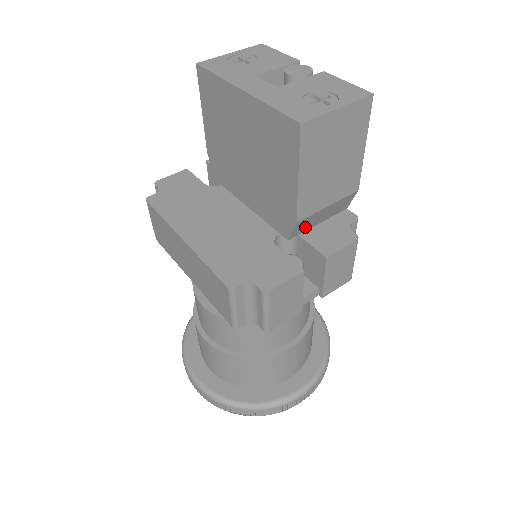
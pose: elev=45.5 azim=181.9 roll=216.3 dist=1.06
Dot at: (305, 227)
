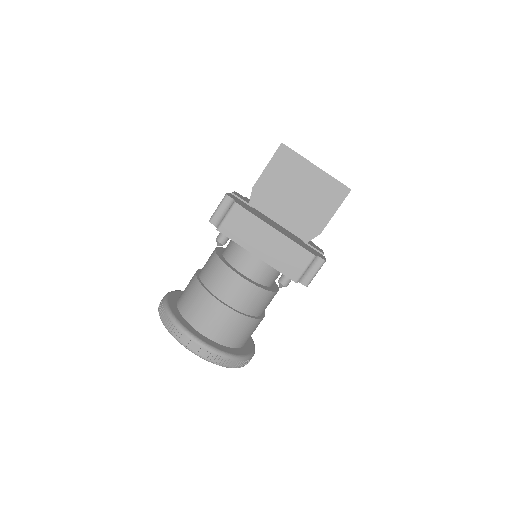
Dot at: occluded
